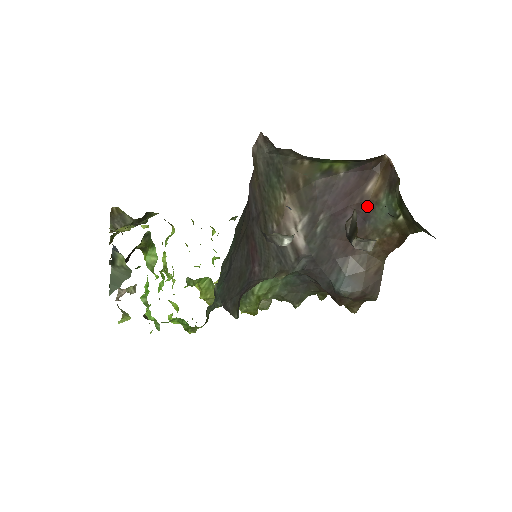
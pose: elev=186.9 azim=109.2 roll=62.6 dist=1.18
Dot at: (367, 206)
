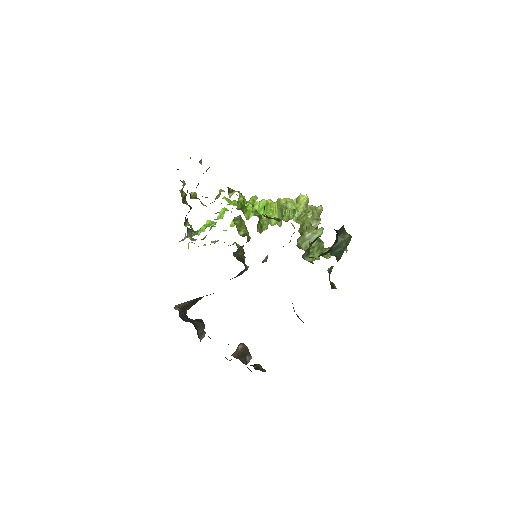
Dot at: occluded
